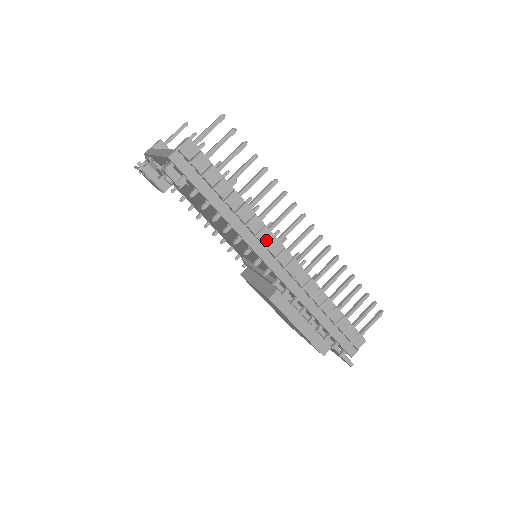
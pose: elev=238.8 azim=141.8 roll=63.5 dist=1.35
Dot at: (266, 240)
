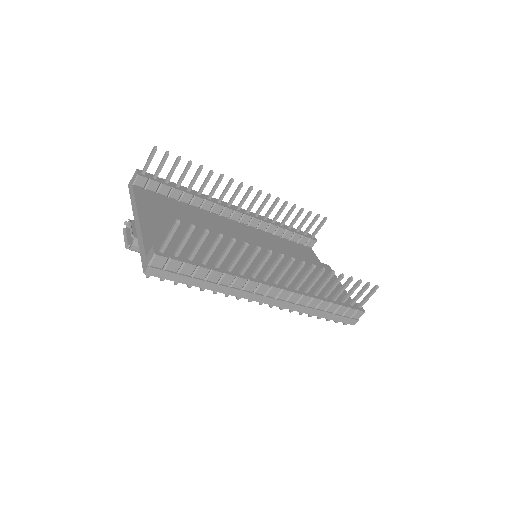
Dot at: (252, 288)
